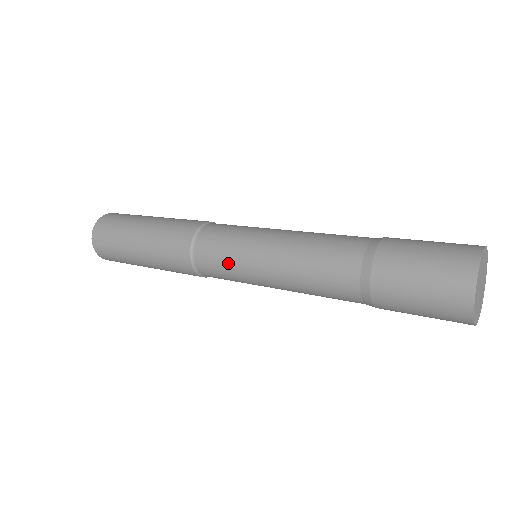
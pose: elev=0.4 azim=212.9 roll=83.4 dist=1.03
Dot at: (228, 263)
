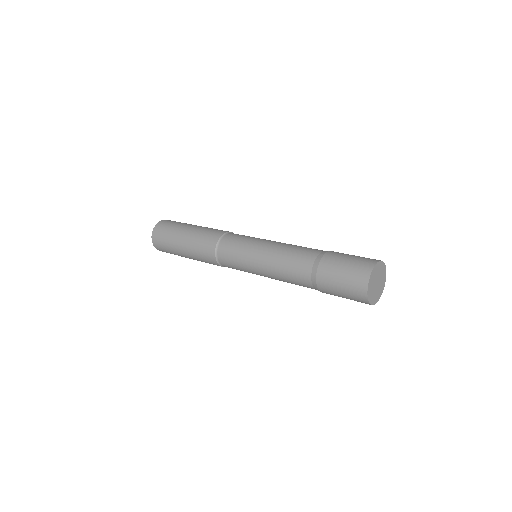
Dot at: (239, 267)
